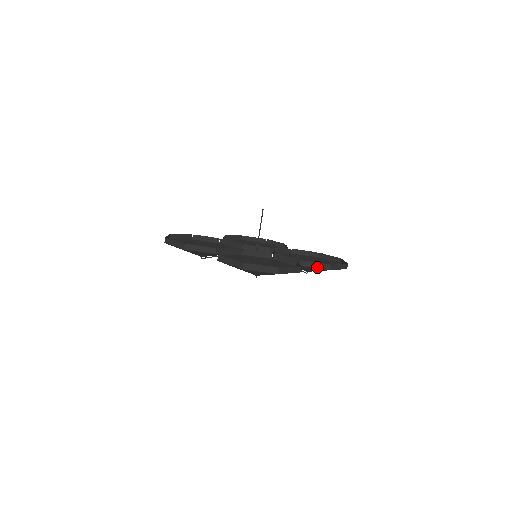
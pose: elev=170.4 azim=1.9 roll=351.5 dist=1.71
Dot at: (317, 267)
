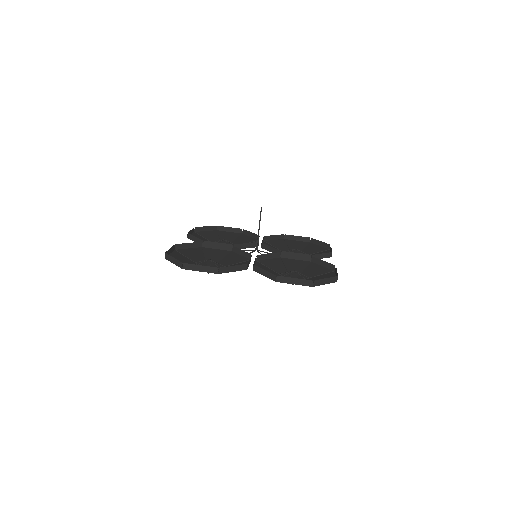
Dot at: (323, 257)
